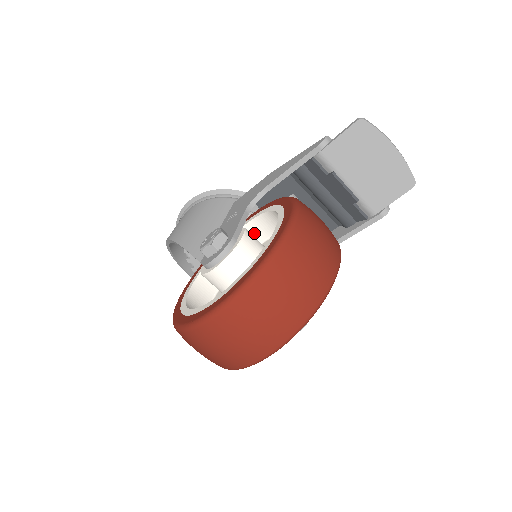
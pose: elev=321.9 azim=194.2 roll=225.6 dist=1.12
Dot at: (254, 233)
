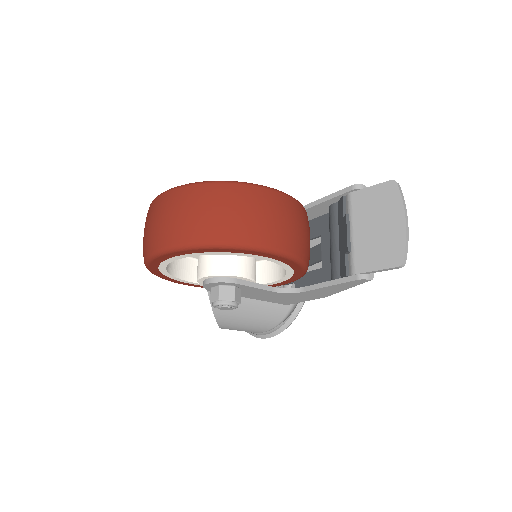
Dot at: occluded
